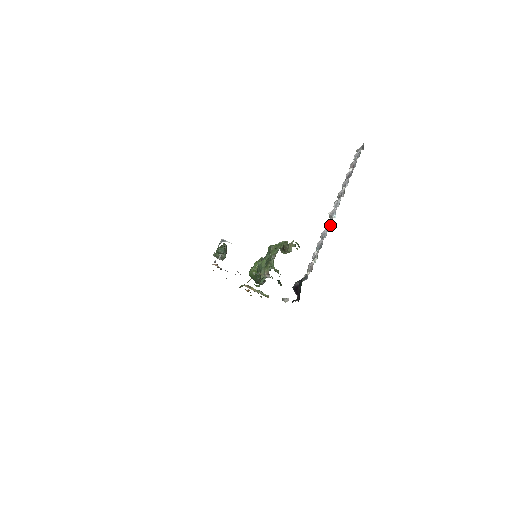
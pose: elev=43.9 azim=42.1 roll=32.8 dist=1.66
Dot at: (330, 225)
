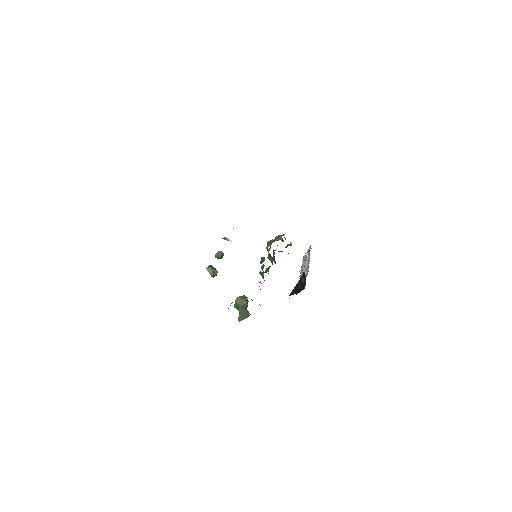
Dot at: occluded
